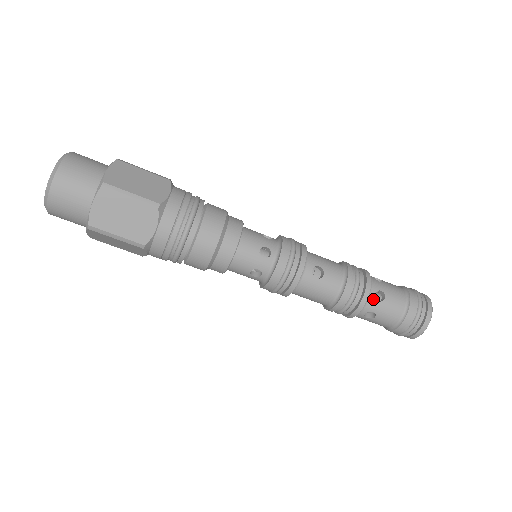
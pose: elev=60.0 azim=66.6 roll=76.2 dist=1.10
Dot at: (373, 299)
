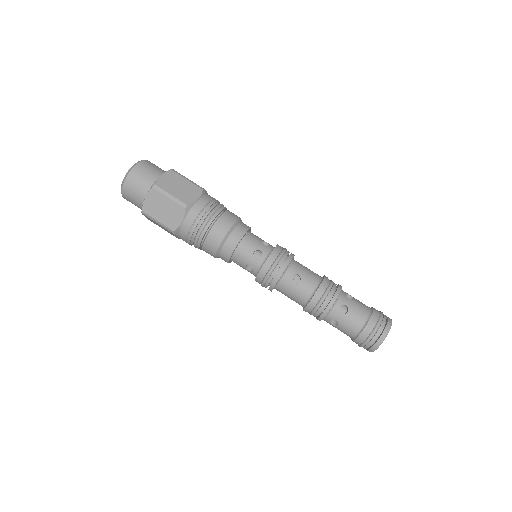
Dot at: (337, 310)
